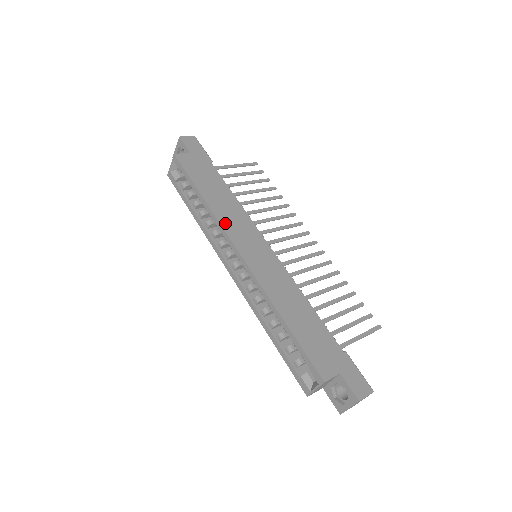
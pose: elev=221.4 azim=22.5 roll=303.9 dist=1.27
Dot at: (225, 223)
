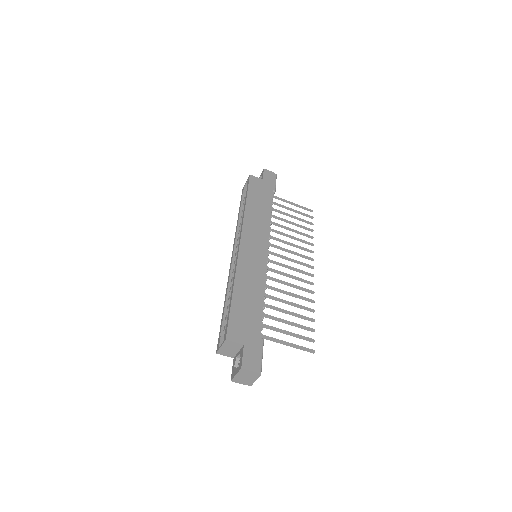
Dot at: (247, 223)
